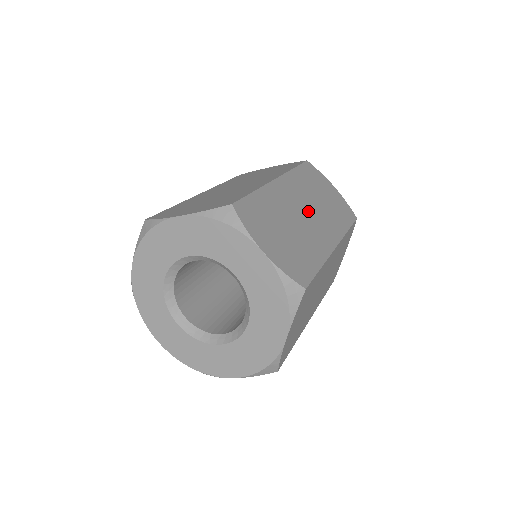
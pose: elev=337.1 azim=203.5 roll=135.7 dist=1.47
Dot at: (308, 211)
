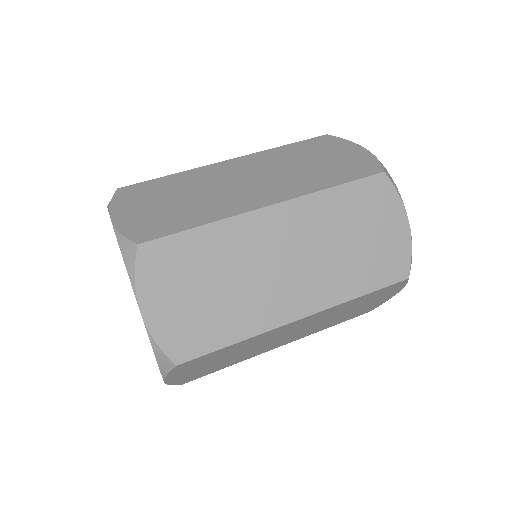
Dot at: (254, 179)
